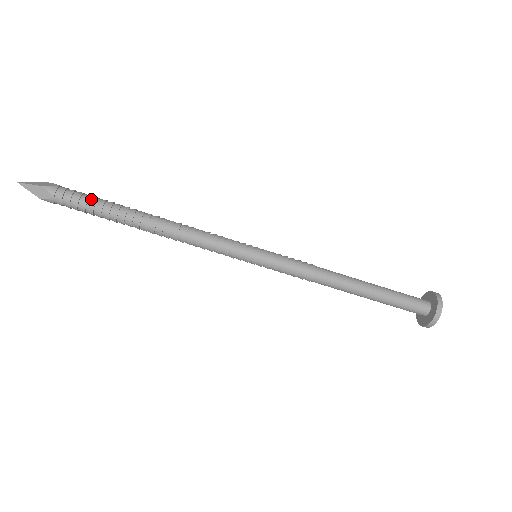
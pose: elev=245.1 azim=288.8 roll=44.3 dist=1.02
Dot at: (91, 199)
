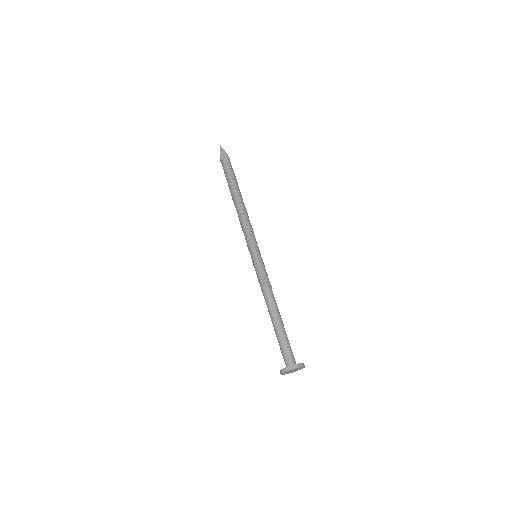
Dot at: (234, 173)
